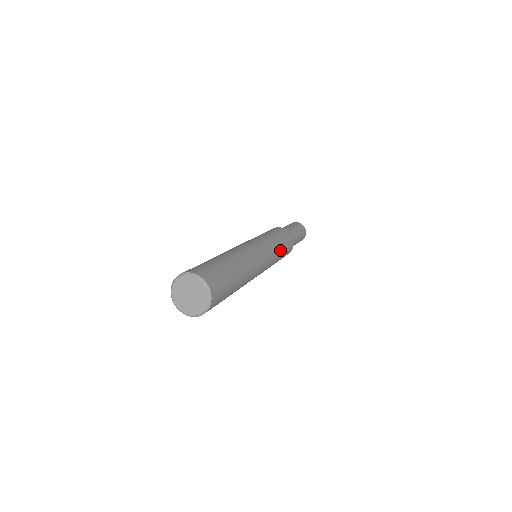
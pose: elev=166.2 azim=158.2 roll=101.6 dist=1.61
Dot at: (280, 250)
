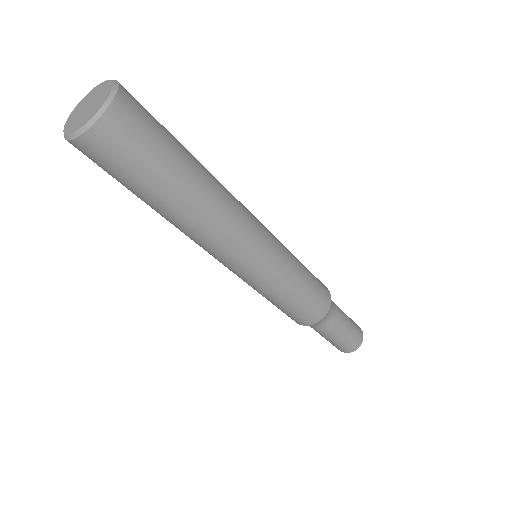
Dot at: (296, 259)
